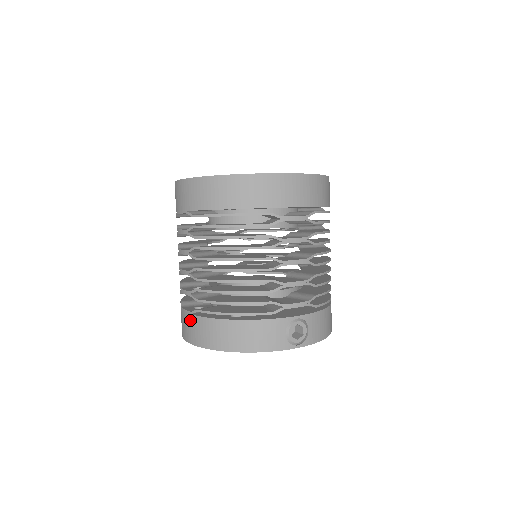
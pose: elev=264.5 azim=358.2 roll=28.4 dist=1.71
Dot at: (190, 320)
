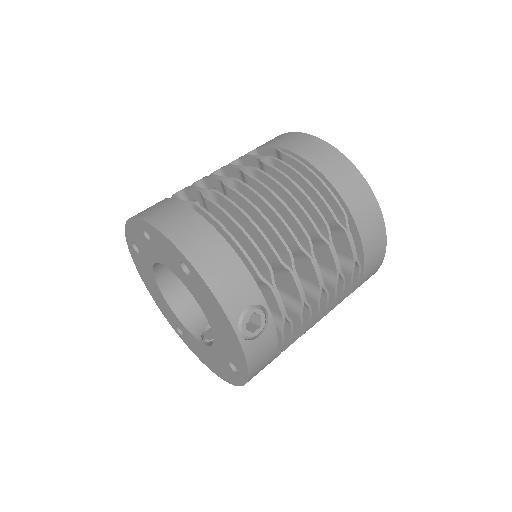
Dot at: (172, 205)
